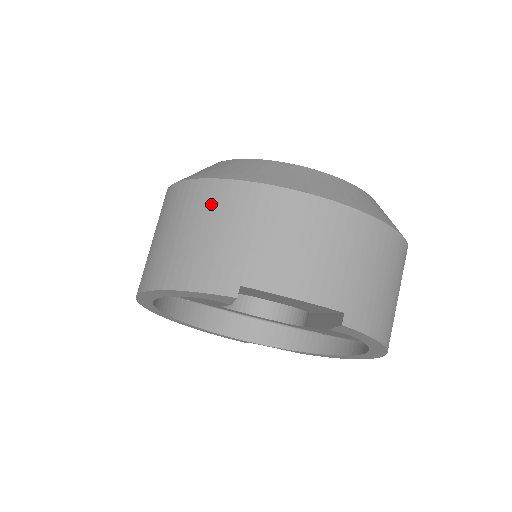
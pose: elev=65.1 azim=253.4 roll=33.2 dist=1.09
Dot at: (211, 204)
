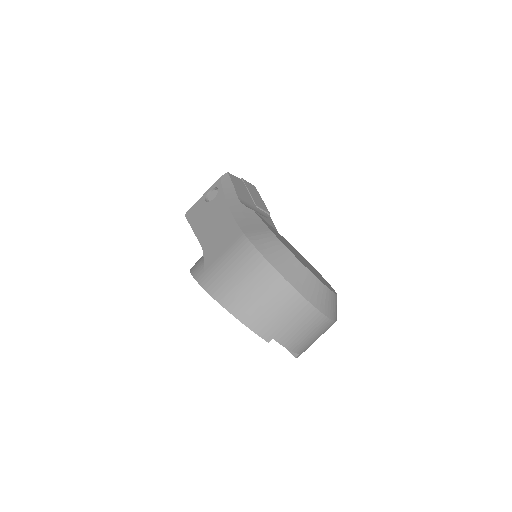
Dot at: (281, 296)
